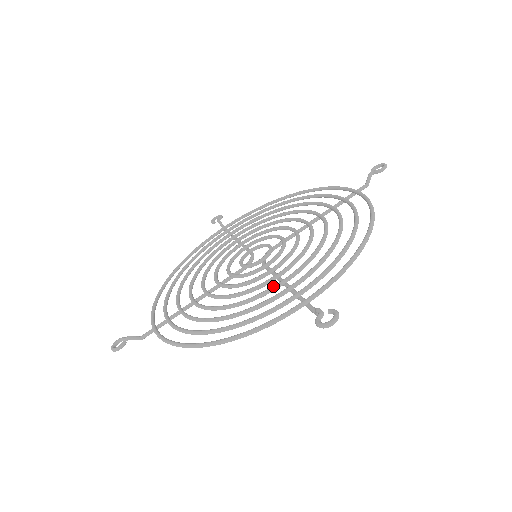
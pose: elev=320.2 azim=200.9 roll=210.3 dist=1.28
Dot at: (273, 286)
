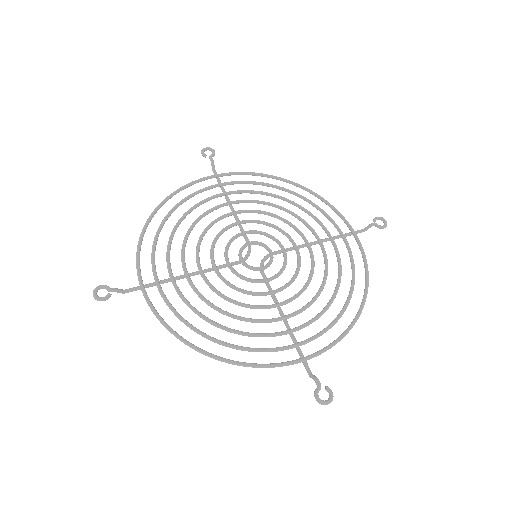
Dot at: (276, 319)
